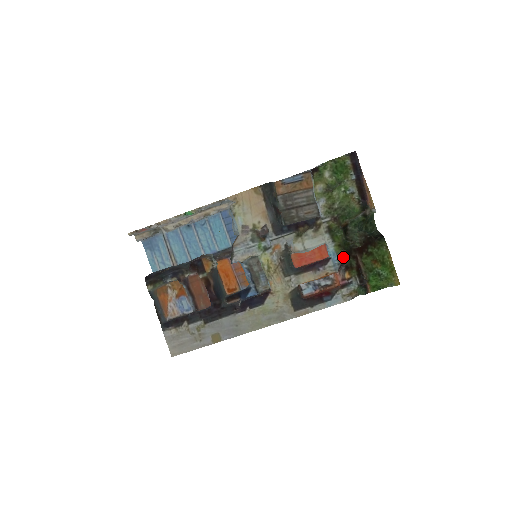
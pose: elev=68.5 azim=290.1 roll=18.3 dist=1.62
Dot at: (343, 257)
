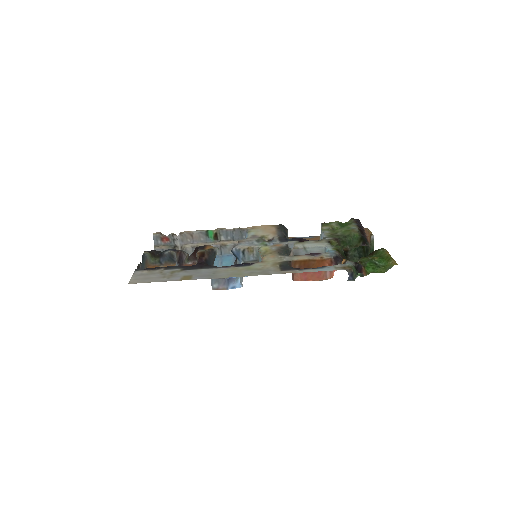
Dot at: (340, 254)
